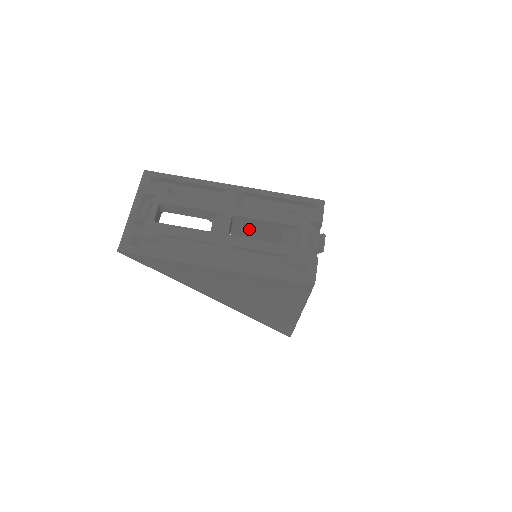
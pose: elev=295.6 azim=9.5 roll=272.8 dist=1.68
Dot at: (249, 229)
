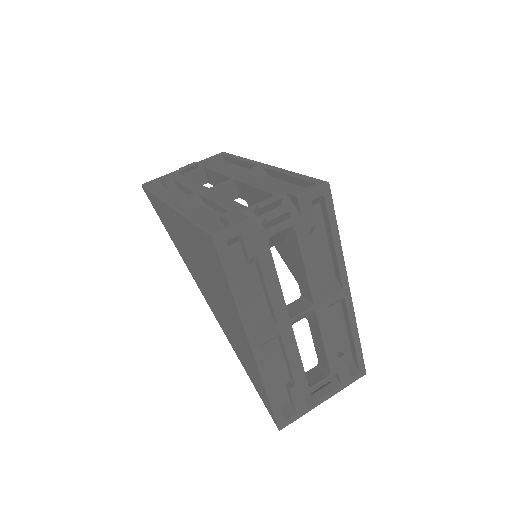
Dot at: occluded
